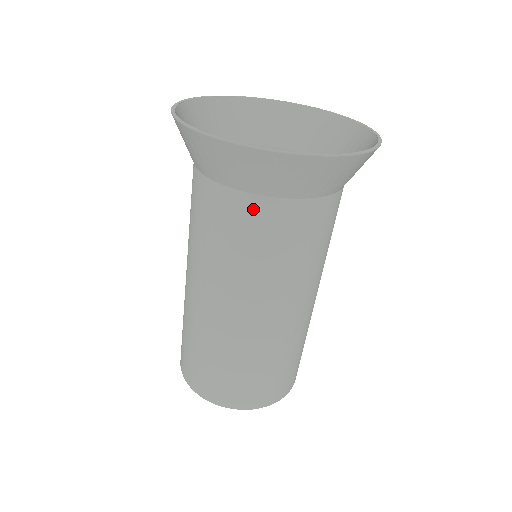
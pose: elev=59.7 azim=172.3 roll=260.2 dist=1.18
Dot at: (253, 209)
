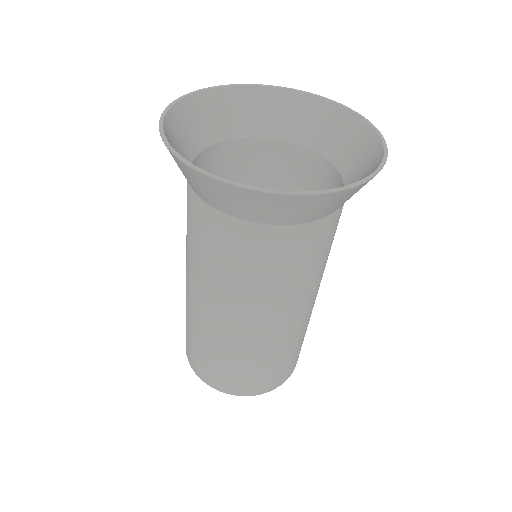
Dot at: (259, 237)
